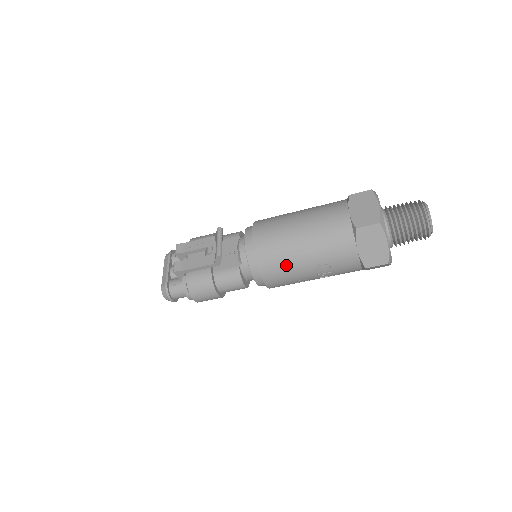
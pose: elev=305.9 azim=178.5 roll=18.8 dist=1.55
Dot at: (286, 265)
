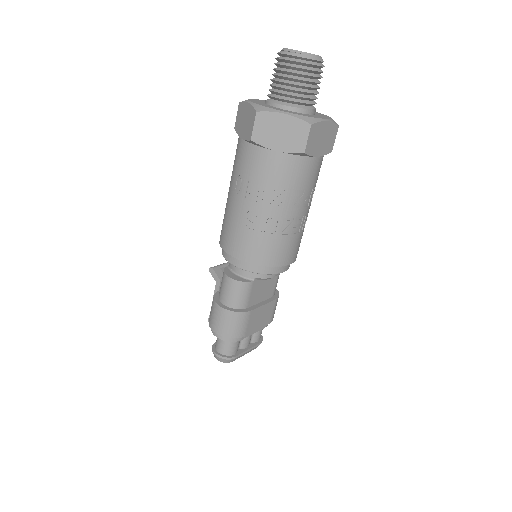
Dot at: (227, 218)
